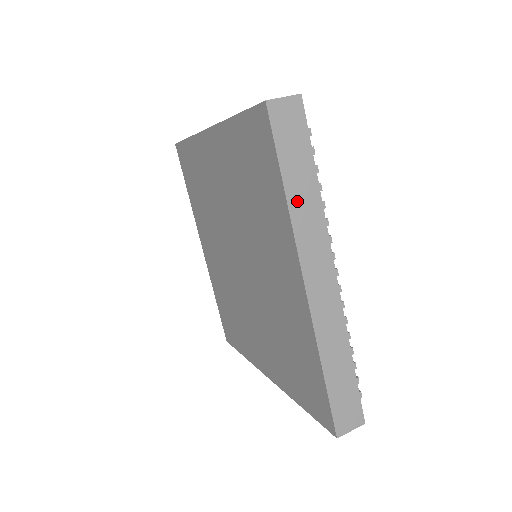
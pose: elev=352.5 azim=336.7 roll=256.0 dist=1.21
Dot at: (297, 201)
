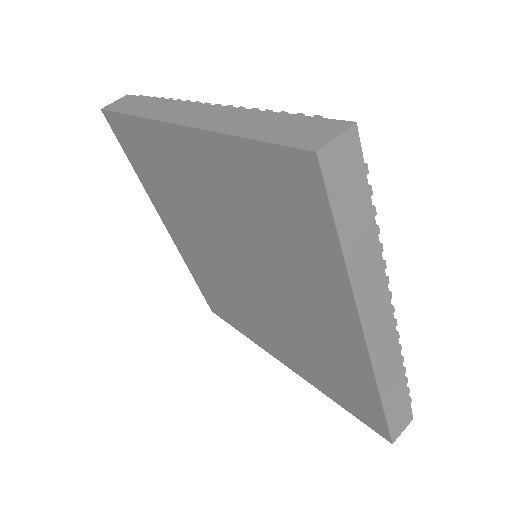
Dot at: (143, 111)
